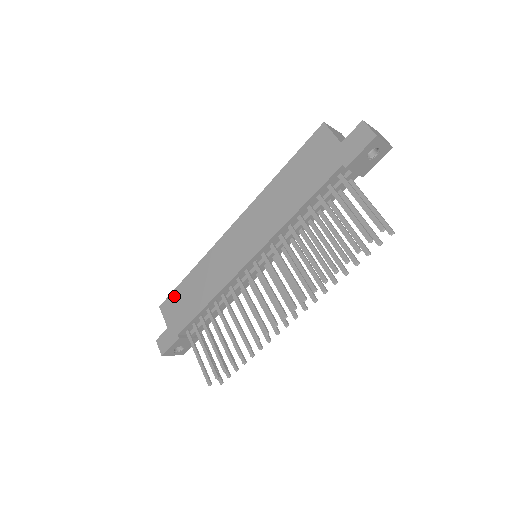
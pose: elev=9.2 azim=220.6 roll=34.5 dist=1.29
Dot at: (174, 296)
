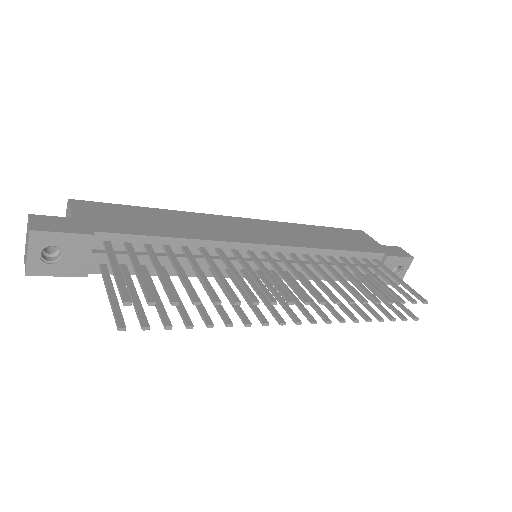
Dot at: (112, 206)
